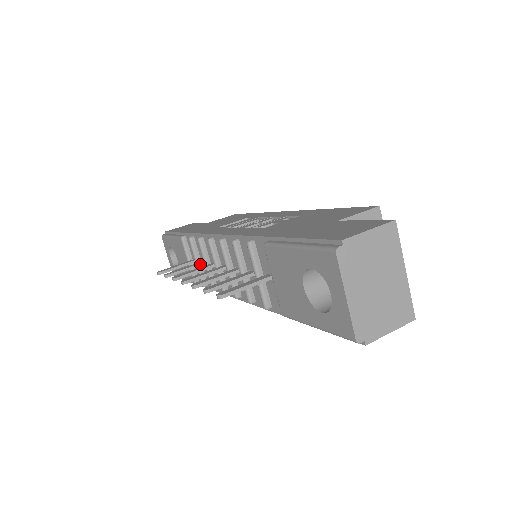
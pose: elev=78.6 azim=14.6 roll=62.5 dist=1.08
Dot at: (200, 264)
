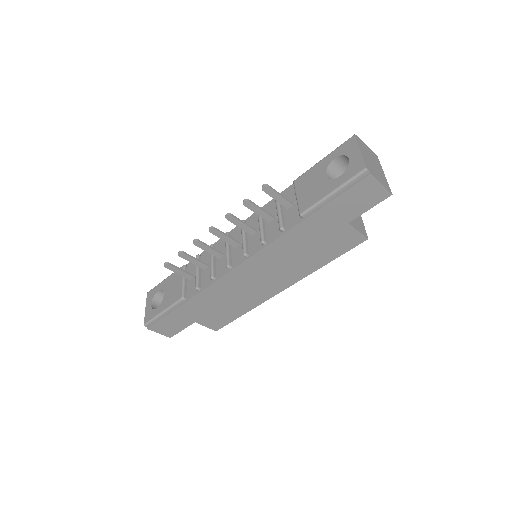
Dot at: (205, 263)
